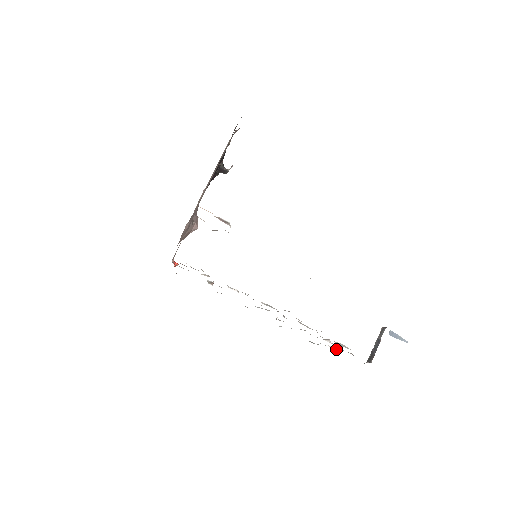
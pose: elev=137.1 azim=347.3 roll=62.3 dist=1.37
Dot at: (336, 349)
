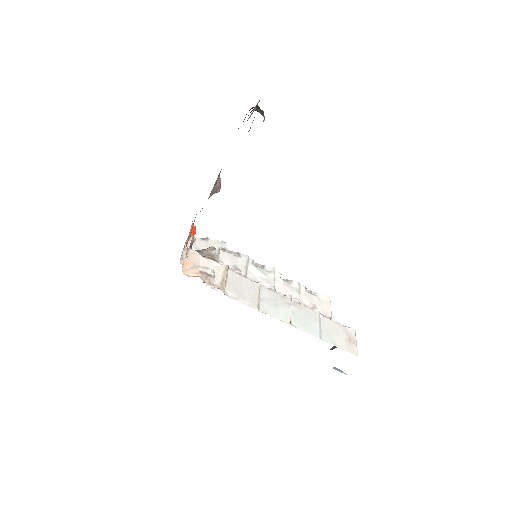
Dot at: (321, 313)
